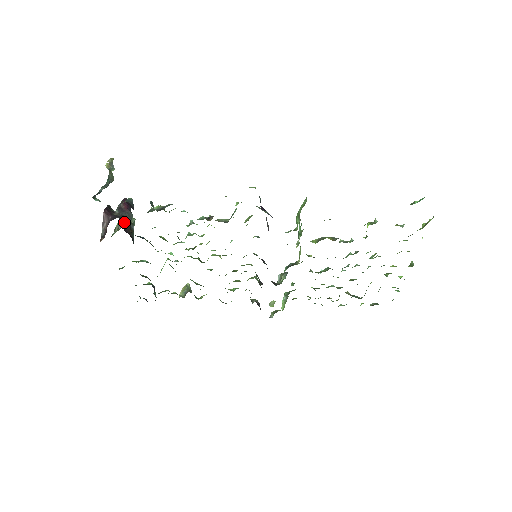
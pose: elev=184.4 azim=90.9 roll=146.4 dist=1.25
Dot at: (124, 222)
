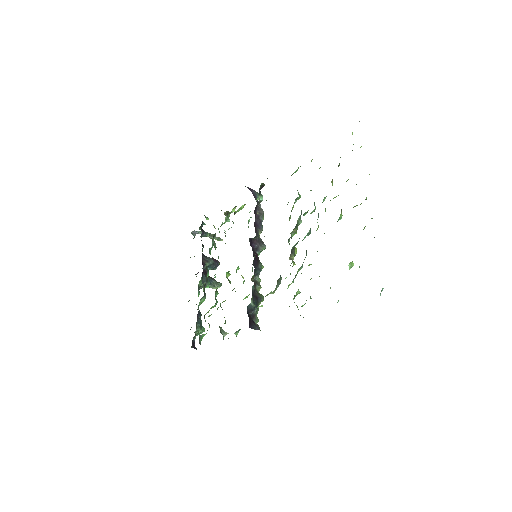
Dot at: occluded
